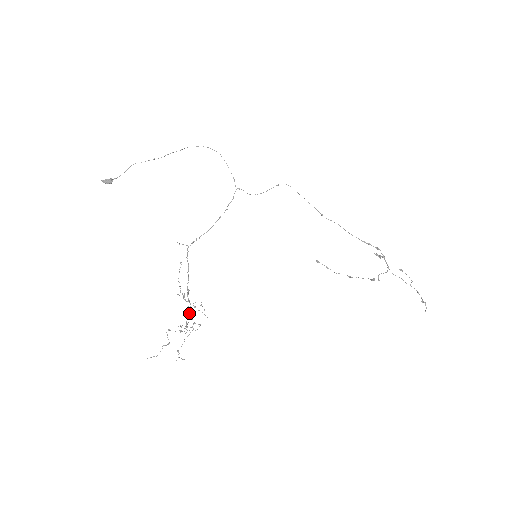
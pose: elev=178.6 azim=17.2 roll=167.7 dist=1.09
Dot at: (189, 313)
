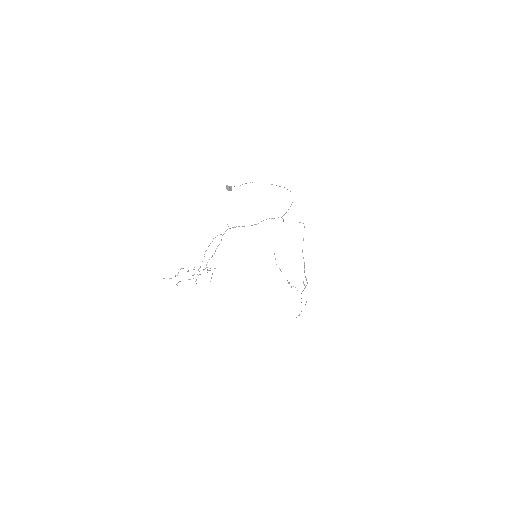
Dot at: occluded
